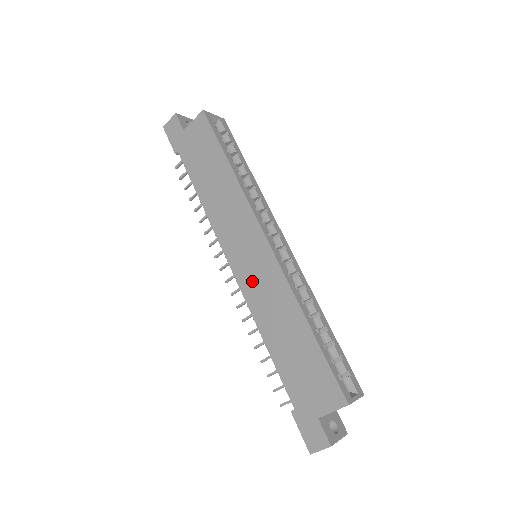
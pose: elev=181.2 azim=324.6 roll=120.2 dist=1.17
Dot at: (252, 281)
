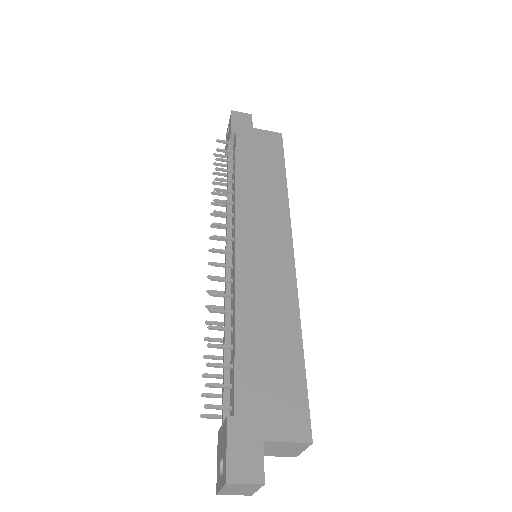
Dot at: (255, 266)
